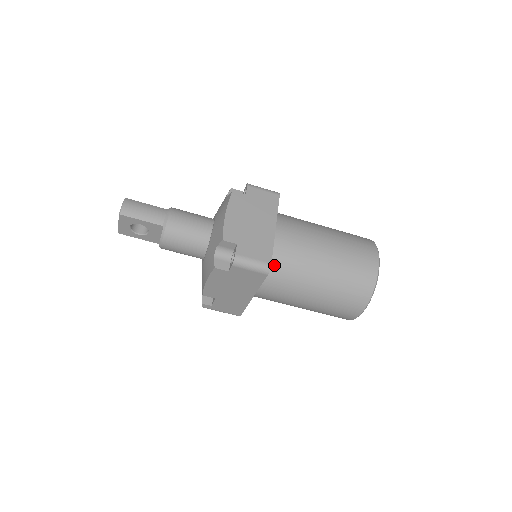
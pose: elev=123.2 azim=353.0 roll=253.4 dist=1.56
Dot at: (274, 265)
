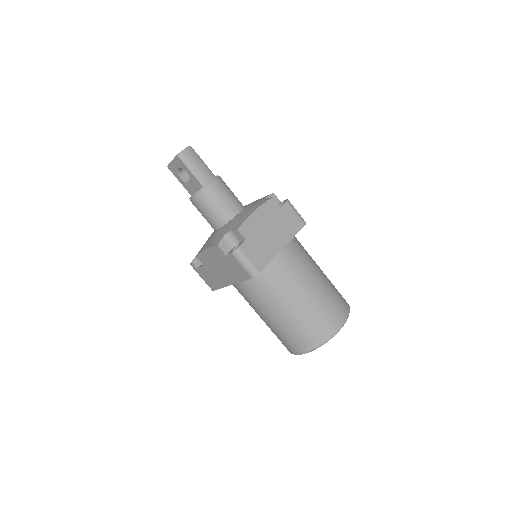
Dot at: (262, 274)
